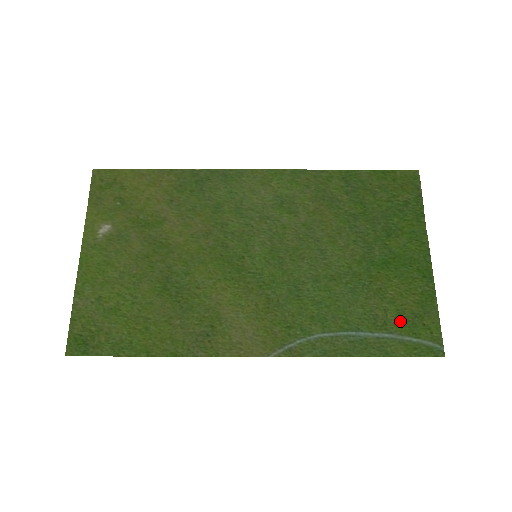
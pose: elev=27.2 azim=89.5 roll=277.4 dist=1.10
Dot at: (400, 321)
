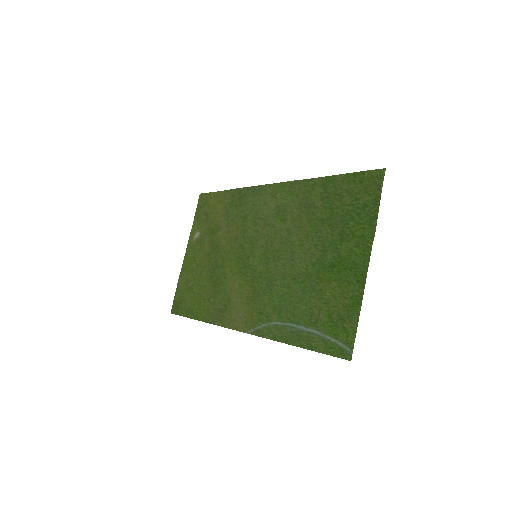
Dot at: (327, 321)
